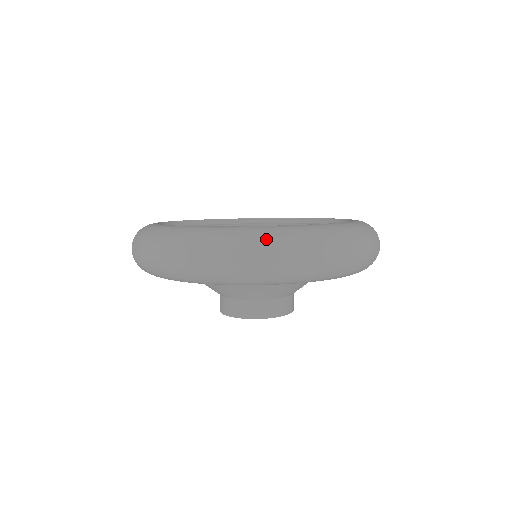
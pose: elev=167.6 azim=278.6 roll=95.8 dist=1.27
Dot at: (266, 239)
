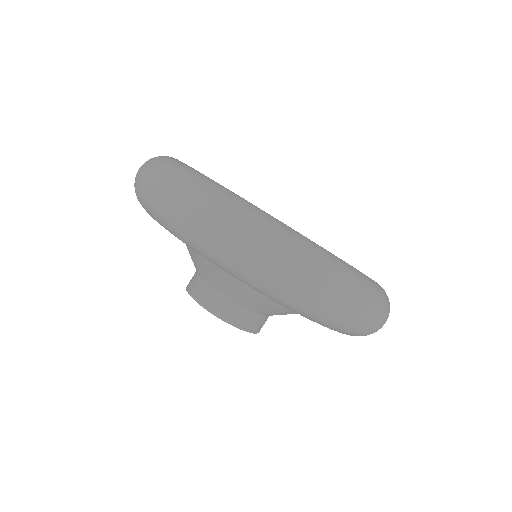
Dot at: (198, 187)
